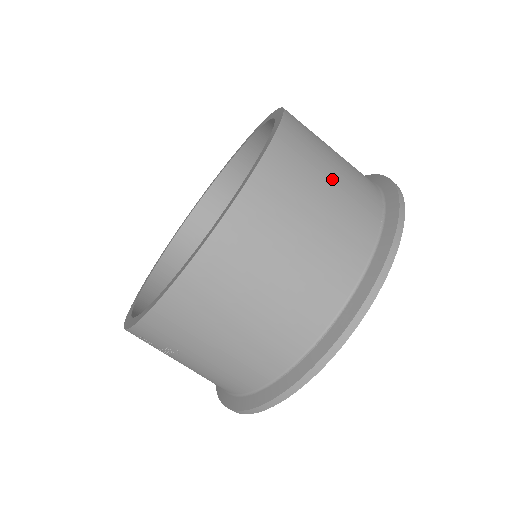
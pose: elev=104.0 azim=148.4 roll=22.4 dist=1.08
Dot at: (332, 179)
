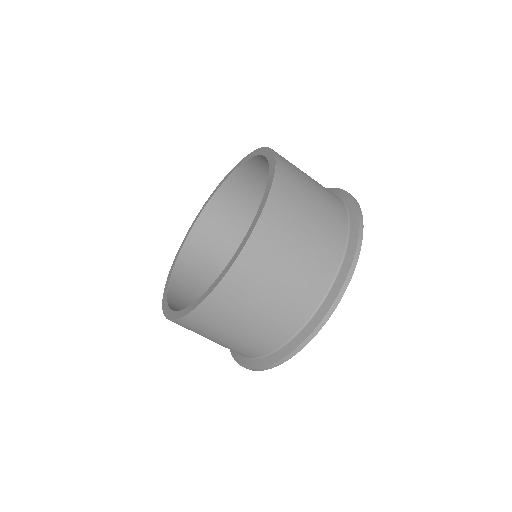
Dot at: (291, 267)
